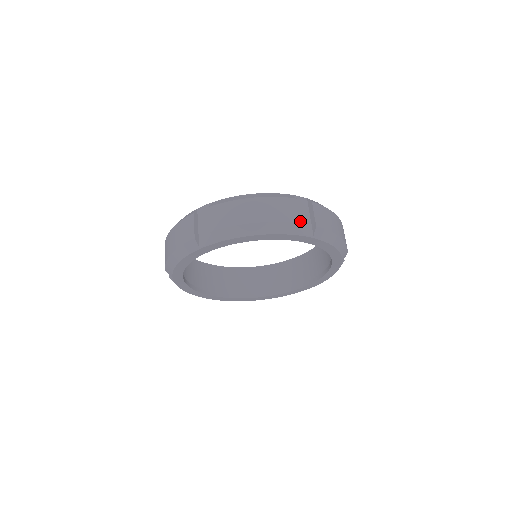
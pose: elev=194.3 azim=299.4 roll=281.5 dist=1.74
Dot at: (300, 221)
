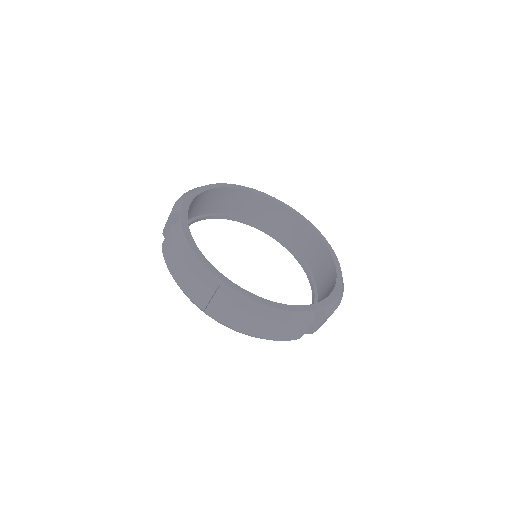
Dot at: occluded
